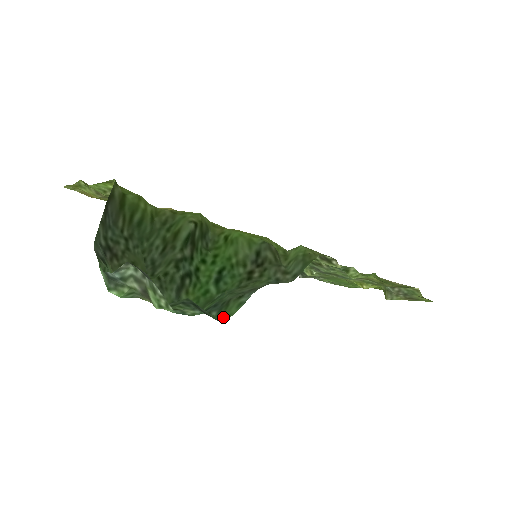
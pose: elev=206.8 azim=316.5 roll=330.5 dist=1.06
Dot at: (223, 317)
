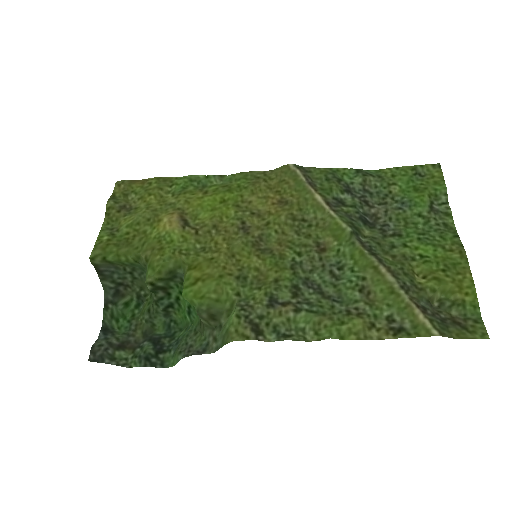
Dot at: (172, 362)
